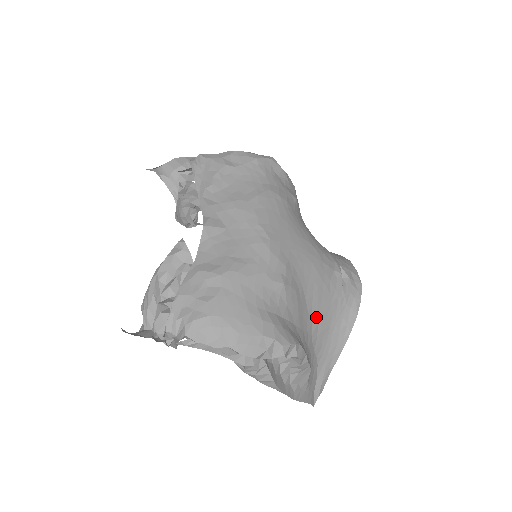
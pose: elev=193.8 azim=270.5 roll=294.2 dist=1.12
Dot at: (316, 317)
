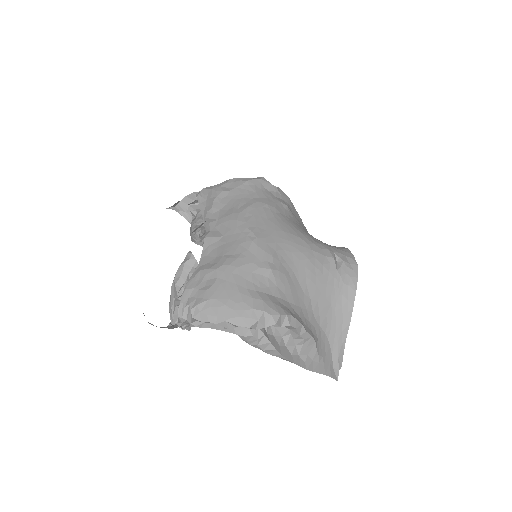
Dot at: (314, 296)
